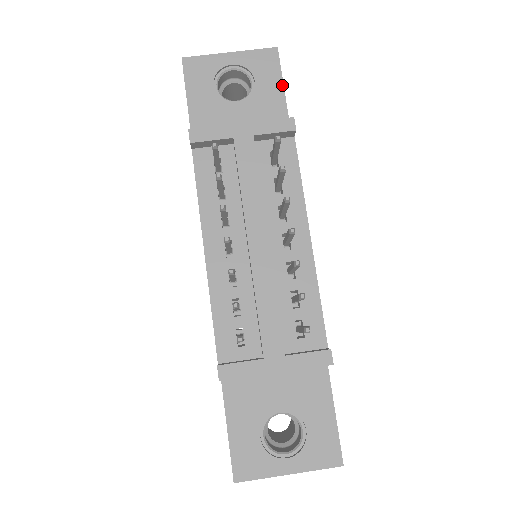
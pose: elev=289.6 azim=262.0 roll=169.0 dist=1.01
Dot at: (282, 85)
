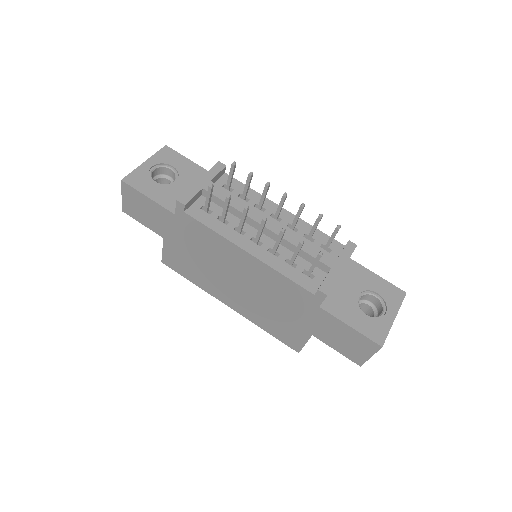
Dot at: (188, 159)
